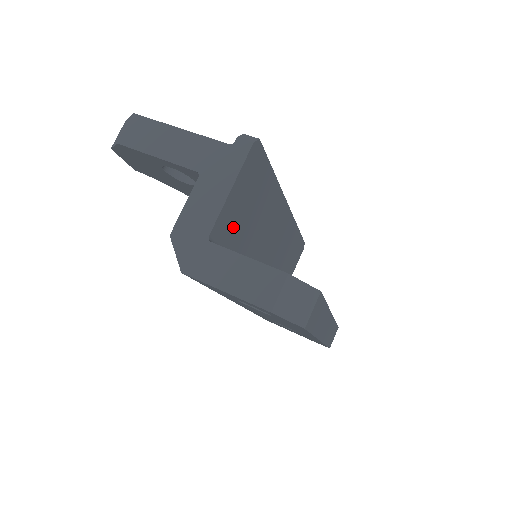
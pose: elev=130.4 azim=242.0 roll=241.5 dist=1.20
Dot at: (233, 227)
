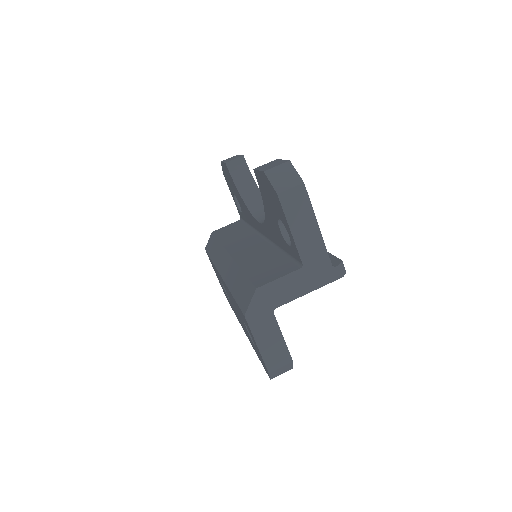
Dot at: occluded
